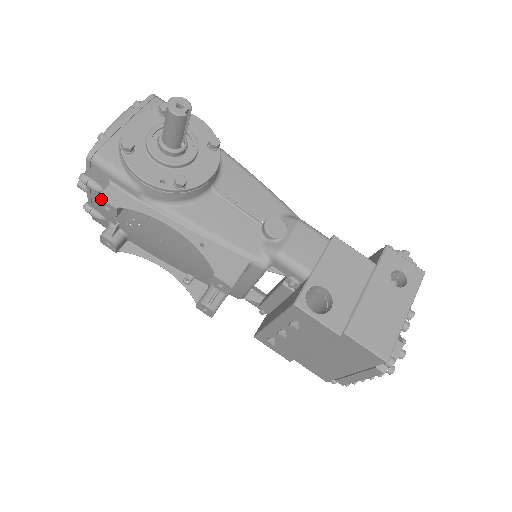
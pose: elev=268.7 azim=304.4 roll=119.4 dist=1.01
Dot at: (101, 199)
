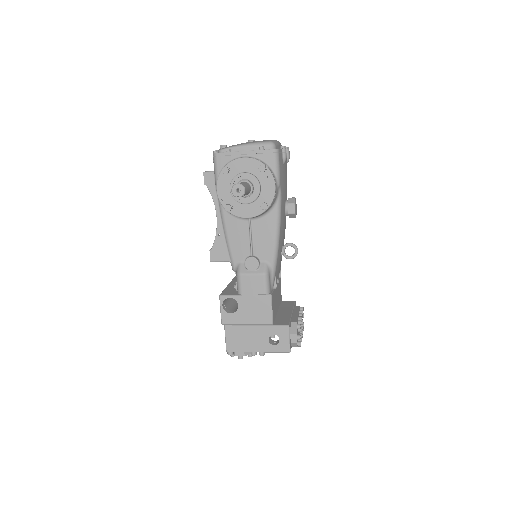
Dot at: (204, 175)
